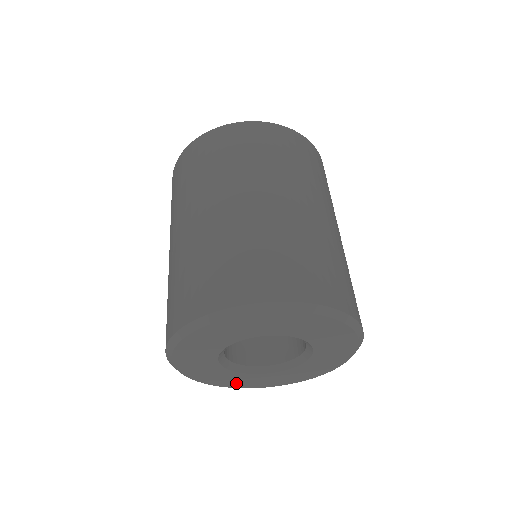
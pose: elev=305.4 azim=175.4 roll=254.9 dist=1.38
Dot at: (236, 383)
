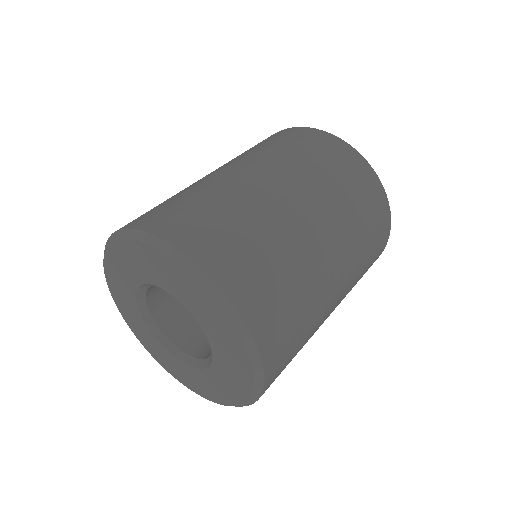
Dot at: (172, 368)
